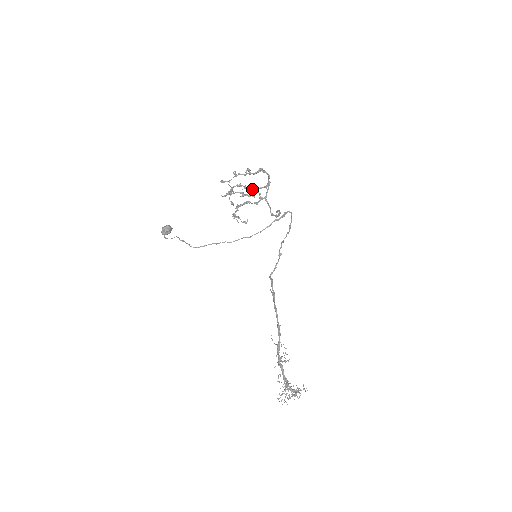
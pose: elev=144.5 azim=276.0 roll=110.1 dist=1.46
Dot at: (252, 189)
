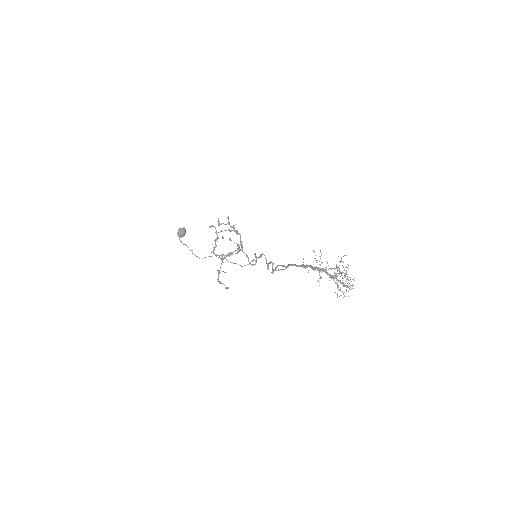
Dot at: (231, 240)
